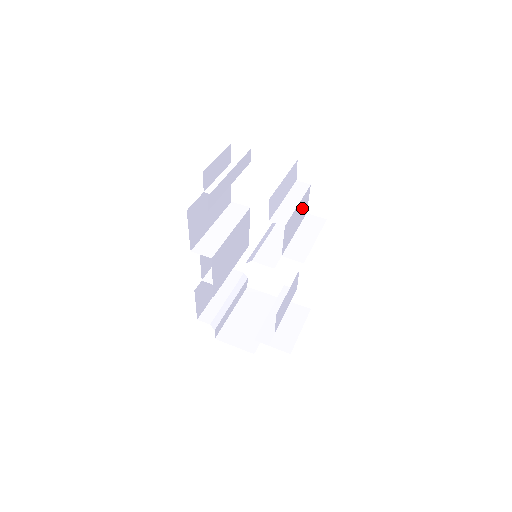
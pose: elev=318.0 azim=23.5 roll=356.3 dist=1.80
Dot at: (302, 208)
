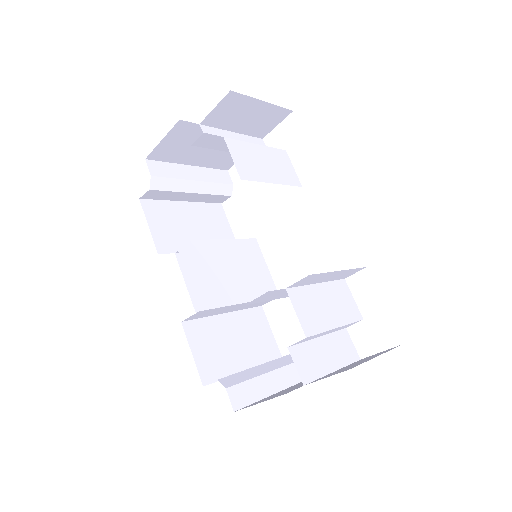
Dot at: (277, 164)
